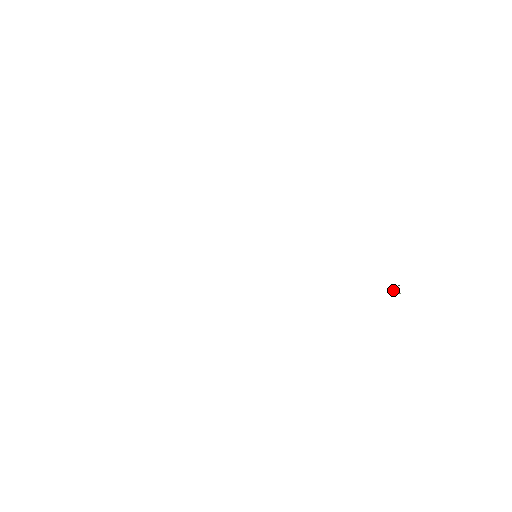
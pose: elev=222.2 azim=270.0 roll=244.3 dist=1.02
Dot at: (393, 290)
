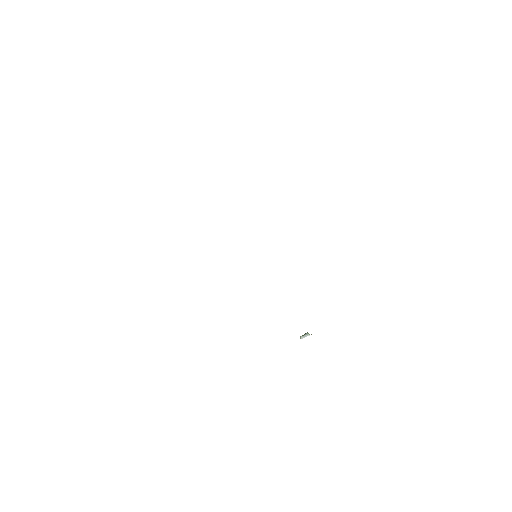
Dot at: (302, 335)
